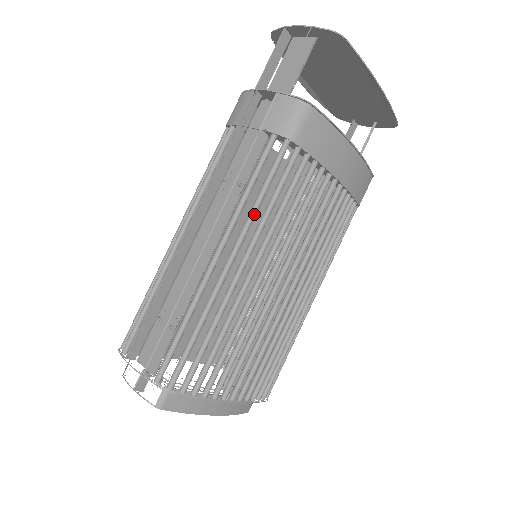
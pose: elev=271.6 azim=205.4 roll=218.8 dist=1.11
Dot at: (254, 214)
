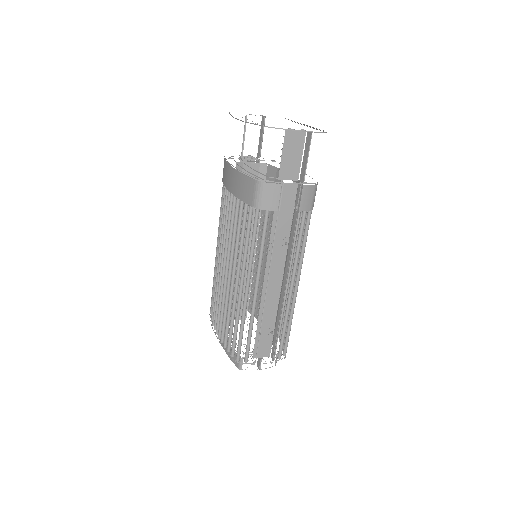
Dot at: (303, 257)
